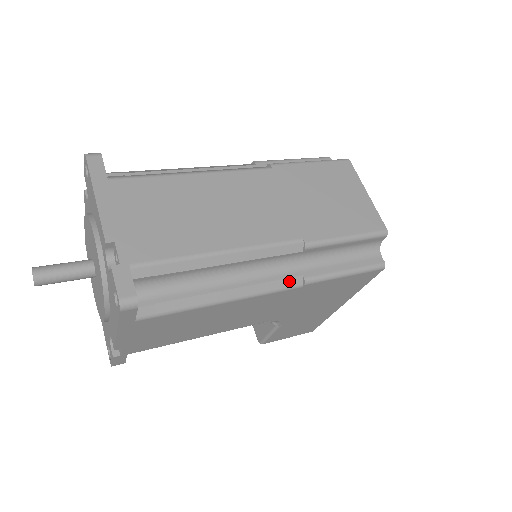
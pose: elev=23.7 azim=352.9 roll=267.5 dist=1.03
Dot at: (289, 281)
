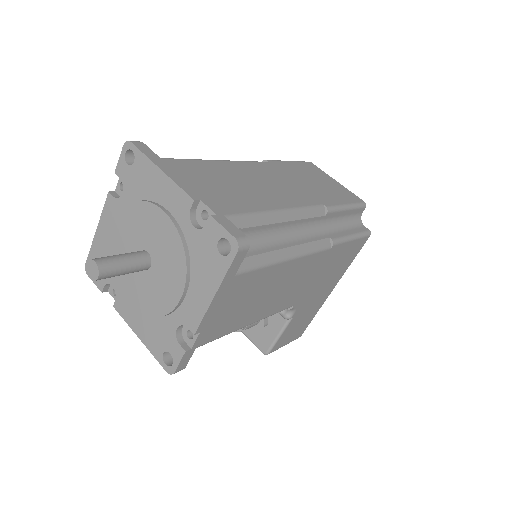
Dot at: (323, 242)
